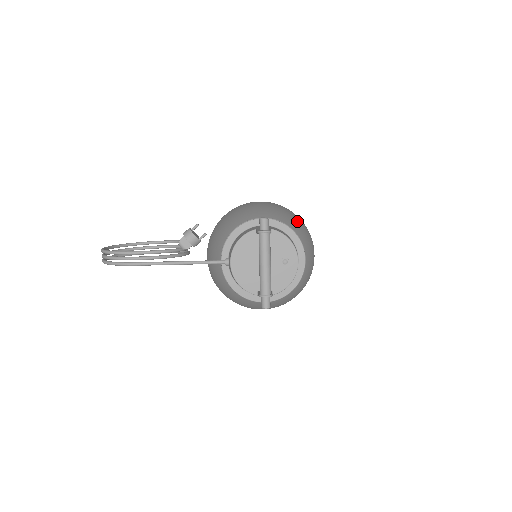
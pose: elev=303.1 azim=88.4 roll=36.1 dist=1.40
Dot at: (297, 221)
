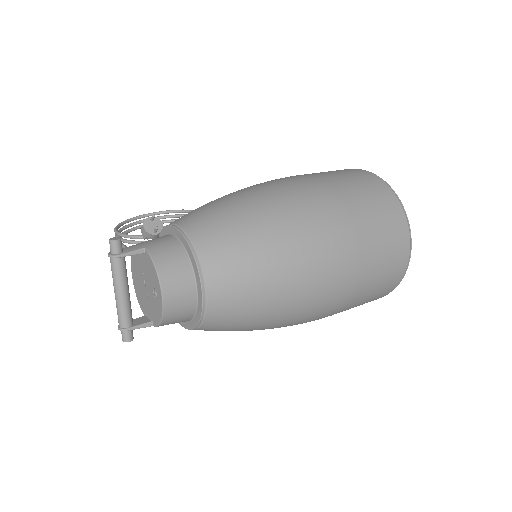
Dot at: (250, 230)
